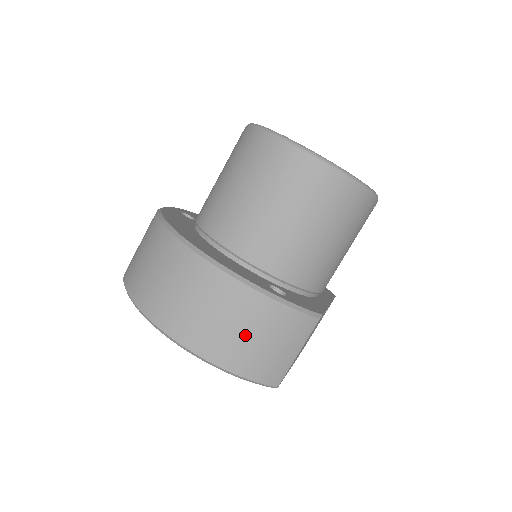
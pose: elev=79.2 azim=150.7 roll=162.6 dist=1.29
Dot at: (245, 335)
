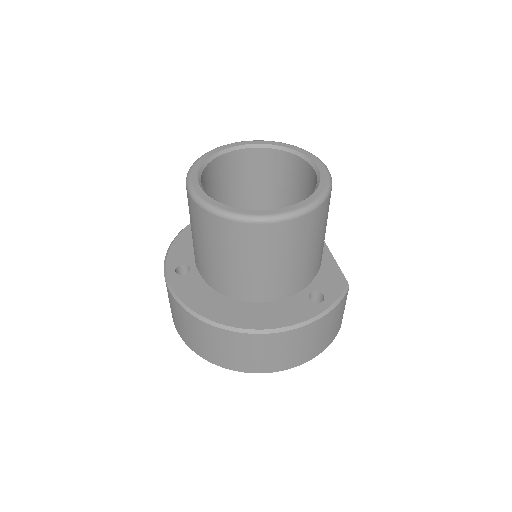
Dot at: (320, 338)
